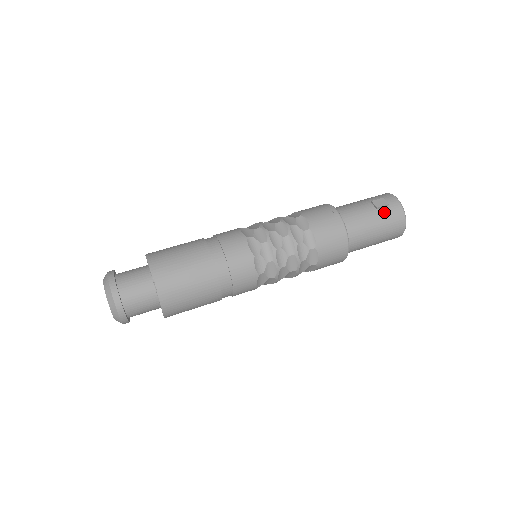
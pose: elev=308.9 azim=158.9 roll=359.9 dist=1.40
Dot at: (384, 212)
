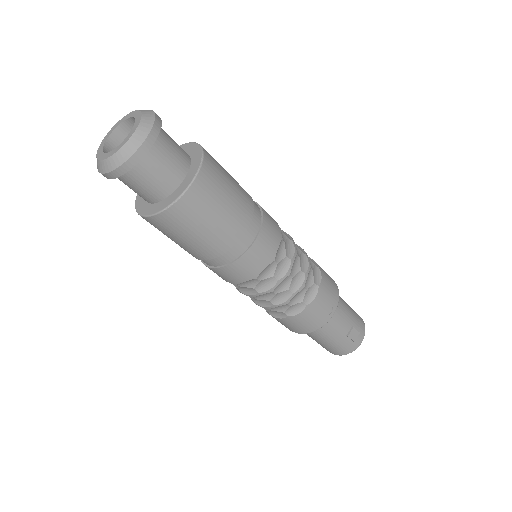
Dot at: (345, 342)
